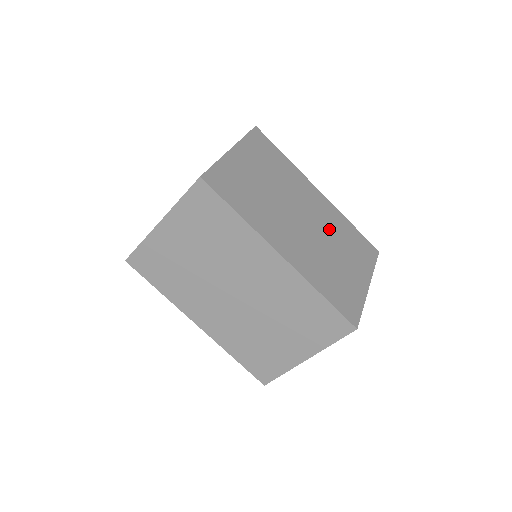
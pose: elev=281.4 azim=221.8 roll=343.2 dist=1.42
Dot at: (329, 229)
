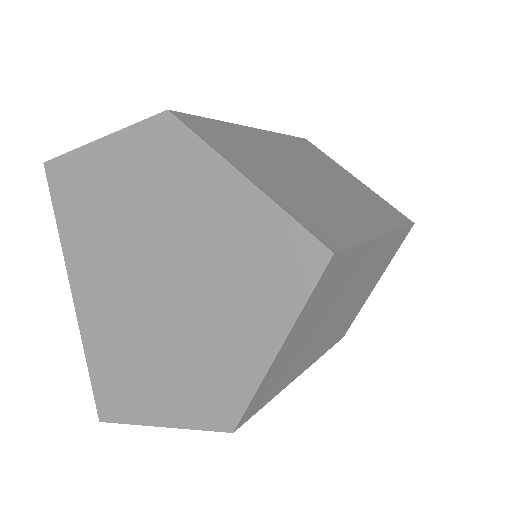
Dot at: (309, 161)
